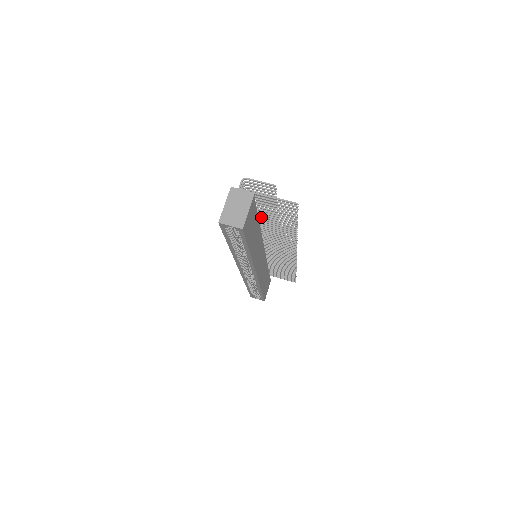
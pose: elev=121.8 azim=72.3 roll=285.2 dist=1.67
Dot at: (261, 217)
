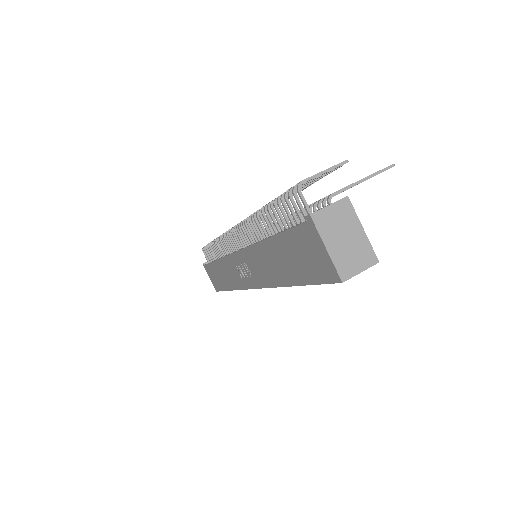
Dot at: occluded
